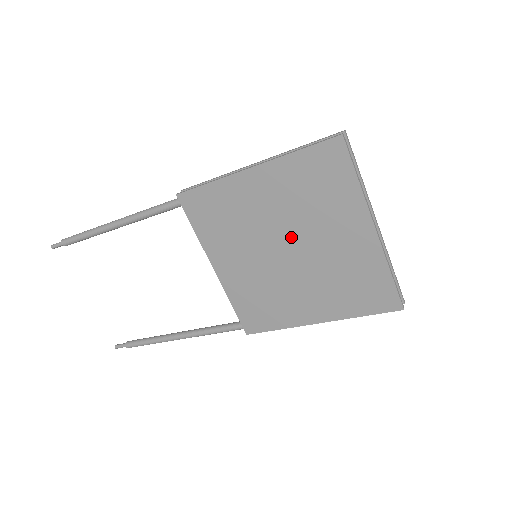
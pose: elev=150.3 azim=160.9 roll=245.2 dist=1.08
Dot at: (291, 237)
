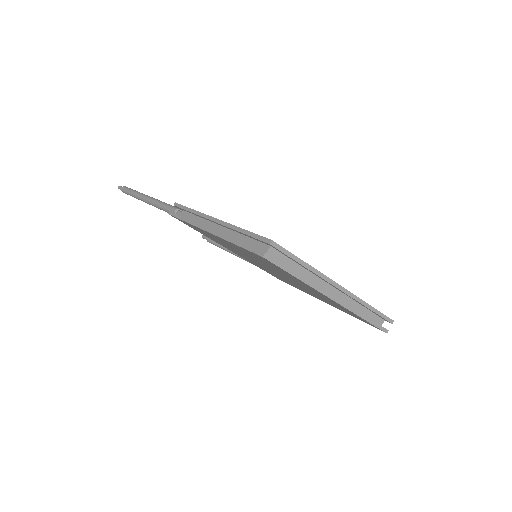
Dot at: (270, 269)
